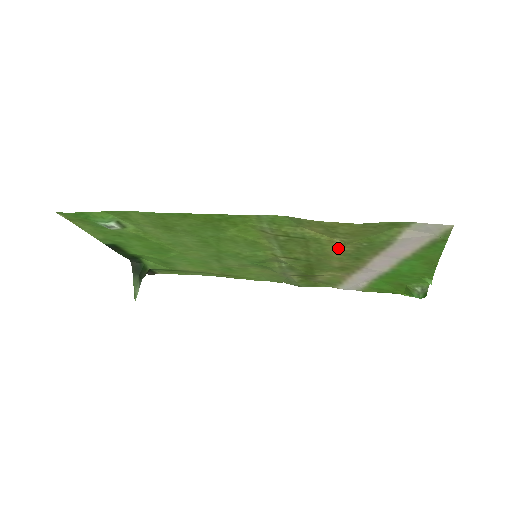
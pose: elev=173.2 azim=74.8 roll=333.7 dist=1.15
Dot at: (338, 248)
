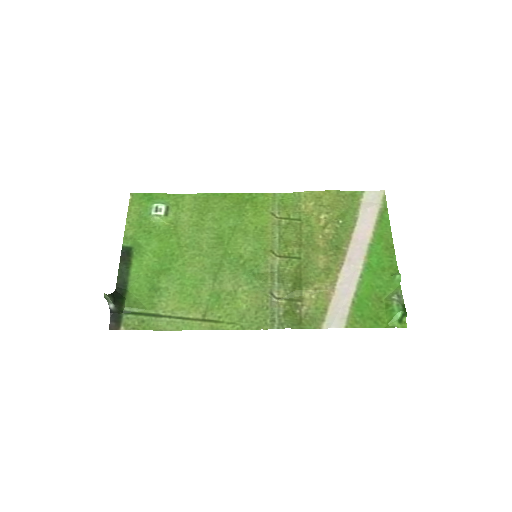
Dot at: (323, 231)
